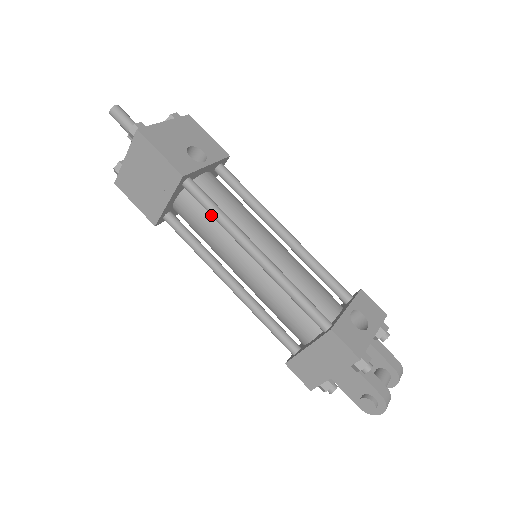
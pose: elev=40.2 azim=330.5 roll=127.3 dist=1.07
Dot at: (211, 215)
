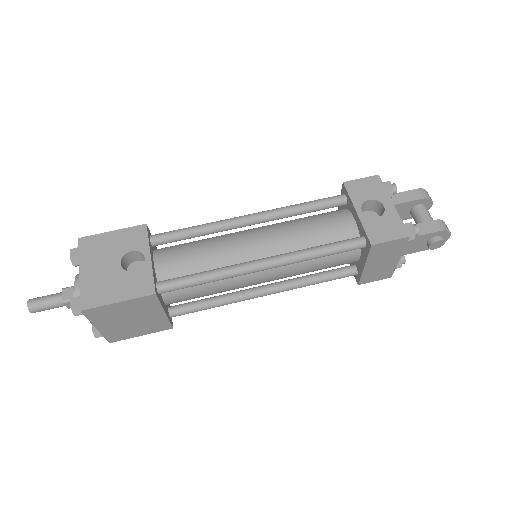
Dot at: occluded
